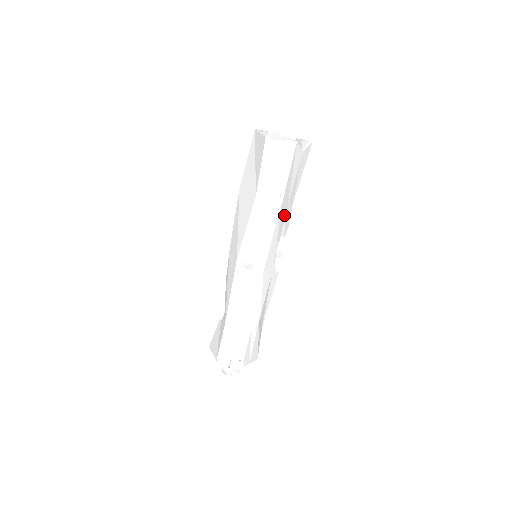
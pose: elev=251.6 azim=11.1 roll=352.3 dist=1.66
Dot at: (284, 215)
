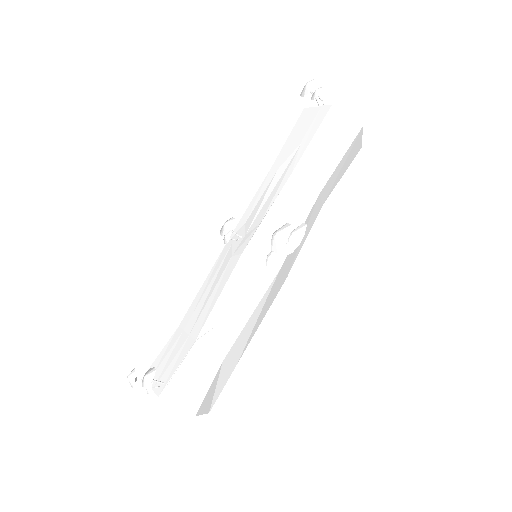
Dot at: (297, 194)
